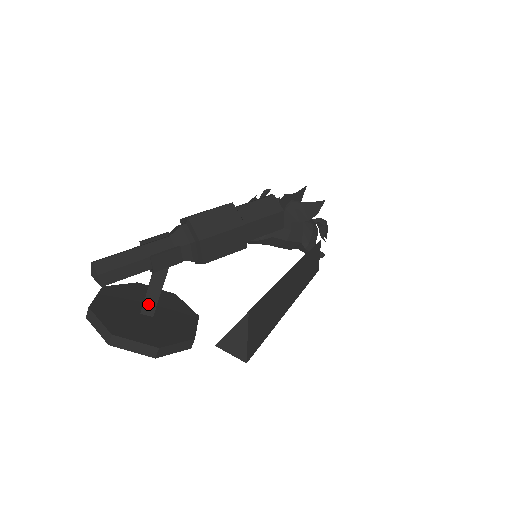
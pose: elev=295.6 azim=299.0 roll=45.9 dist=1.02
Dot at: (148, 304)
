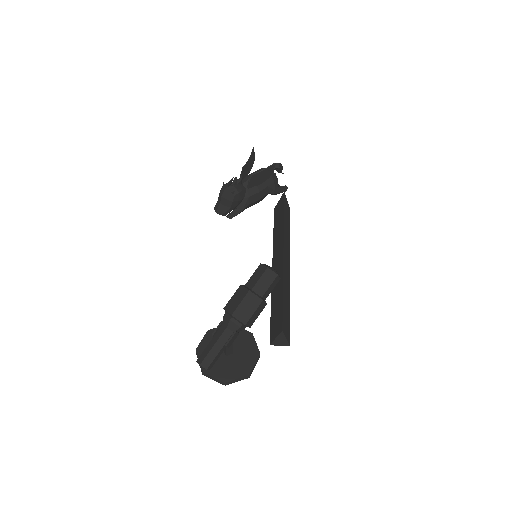
Dot at: (228, 352)
